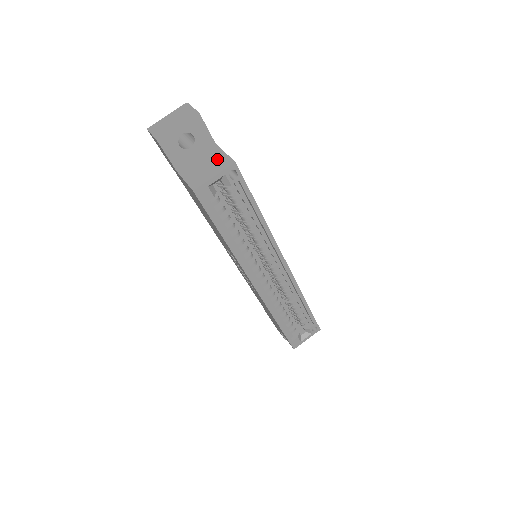
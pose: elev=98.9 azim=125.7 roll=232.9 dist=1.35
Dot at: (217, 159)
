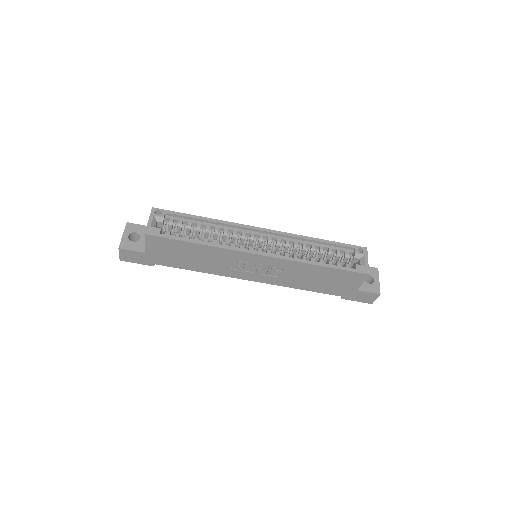
Dot at: occluded
